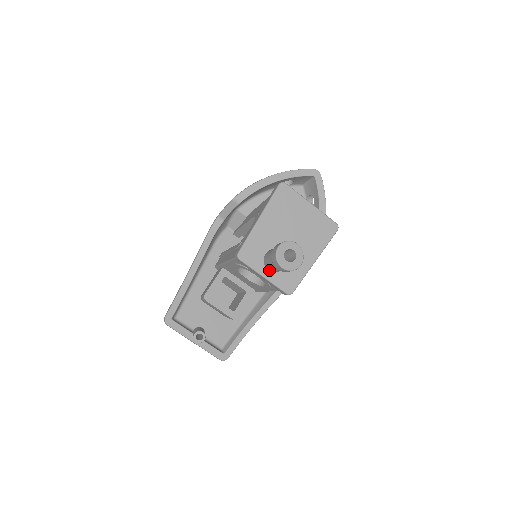
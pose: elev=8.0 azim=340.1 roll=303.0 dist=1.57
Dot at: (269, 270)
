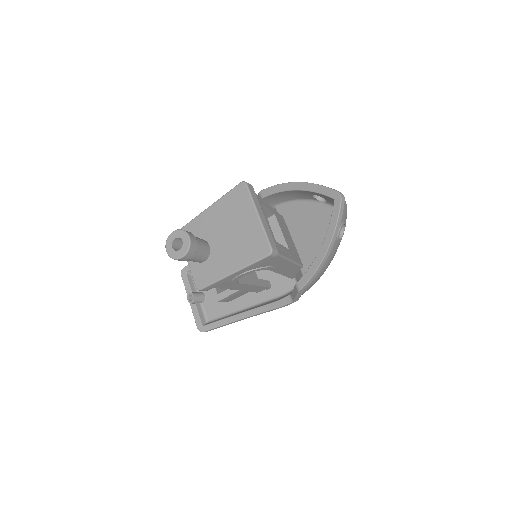
Dot at: occluded
